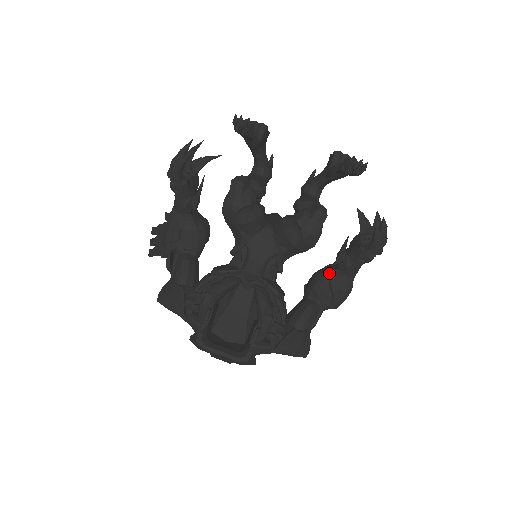
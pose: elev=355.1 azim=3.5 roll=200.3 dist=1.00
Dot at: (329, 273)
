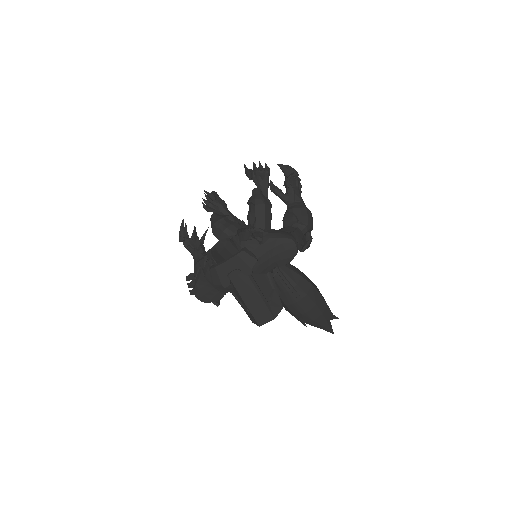
Dot at: (286, 211)
